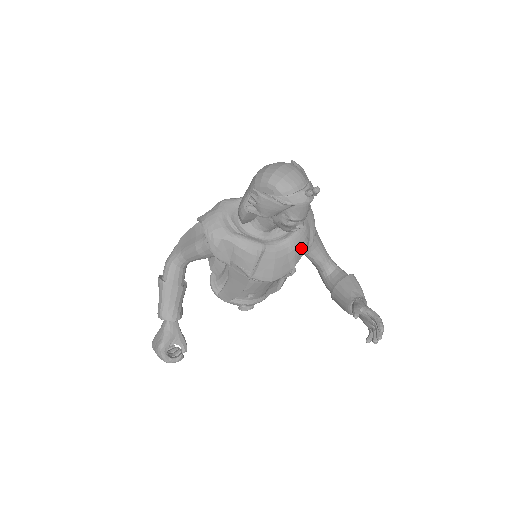
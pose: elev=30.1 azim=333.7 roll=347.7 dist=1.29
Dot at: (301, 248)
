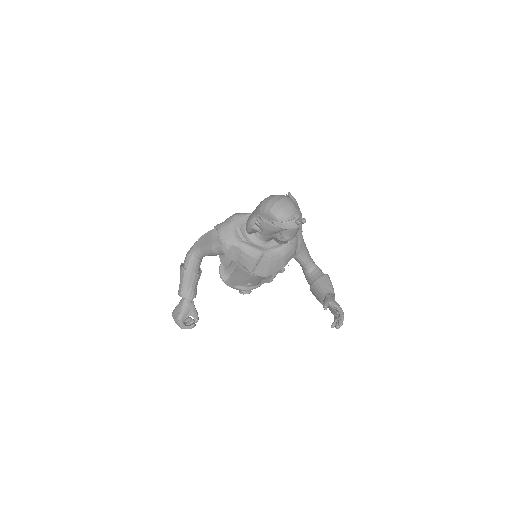
Dot at: (290, 254)
